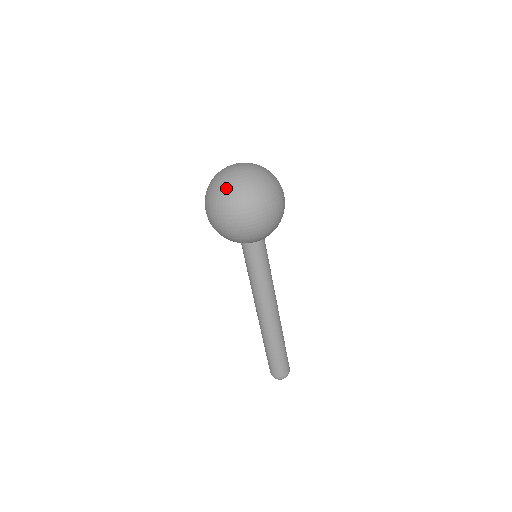
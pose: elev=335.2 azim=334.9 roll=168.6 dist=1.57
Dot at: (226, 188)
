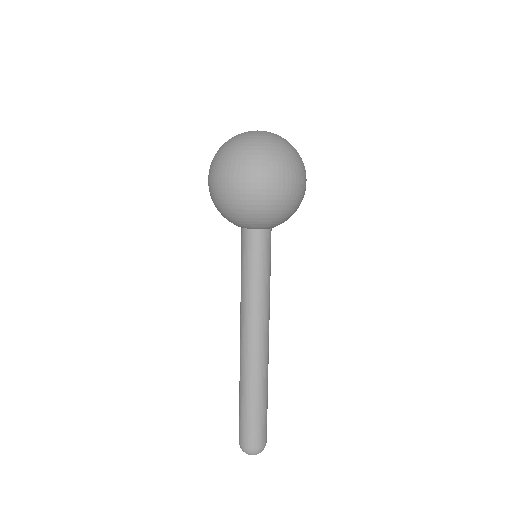
Dot at: (232, 142)
